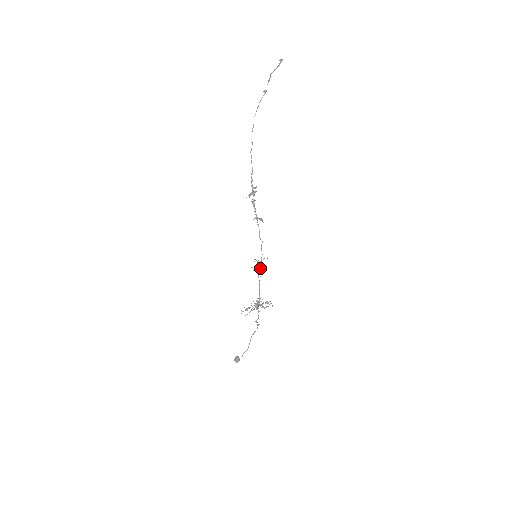
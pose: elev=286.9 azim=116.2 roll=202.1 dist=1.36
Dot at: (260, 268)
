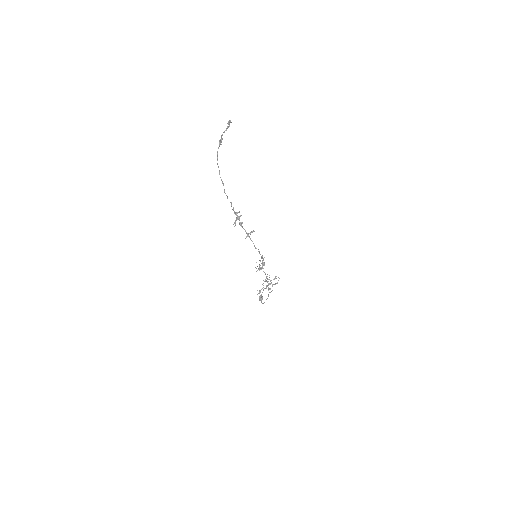
Dot at: (263, 268)
